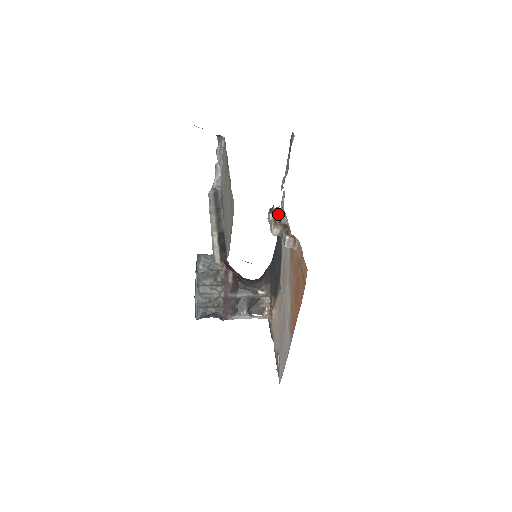
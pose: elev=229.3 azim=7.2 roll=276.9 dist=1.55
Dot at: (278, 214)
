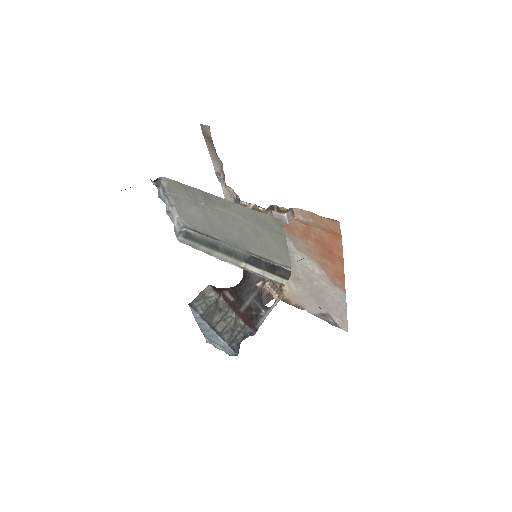
Dot at: (252, 204)
